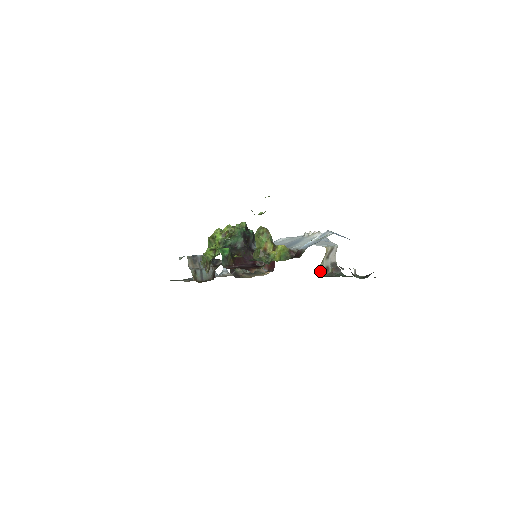
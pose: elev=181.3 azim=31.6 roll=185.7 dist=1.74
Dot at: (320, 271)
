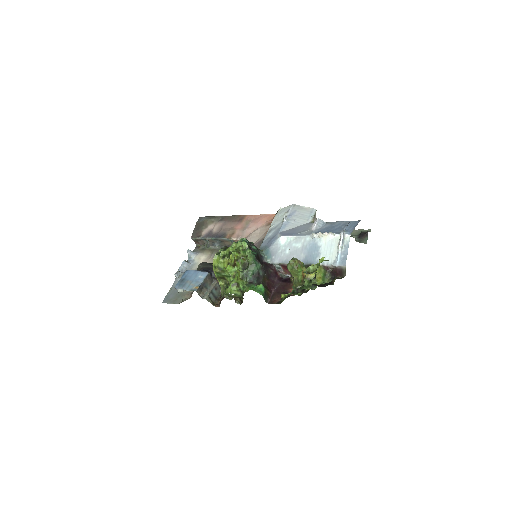
Dot at: occluded
